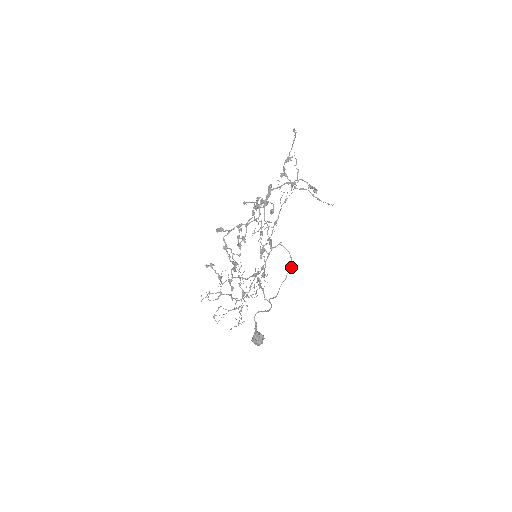
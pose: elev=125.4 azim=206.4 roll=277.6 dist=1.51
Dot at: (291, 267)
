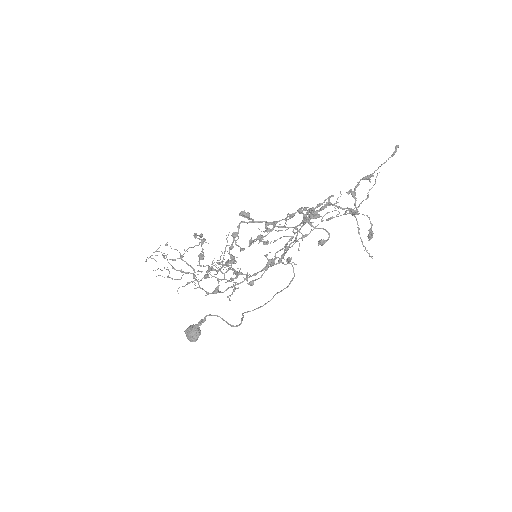
Dot at: occluded
